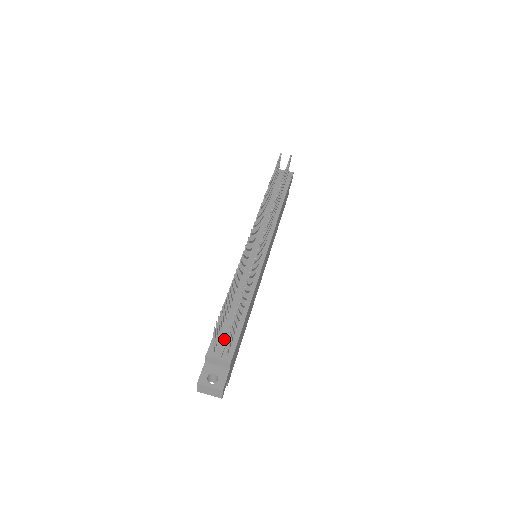
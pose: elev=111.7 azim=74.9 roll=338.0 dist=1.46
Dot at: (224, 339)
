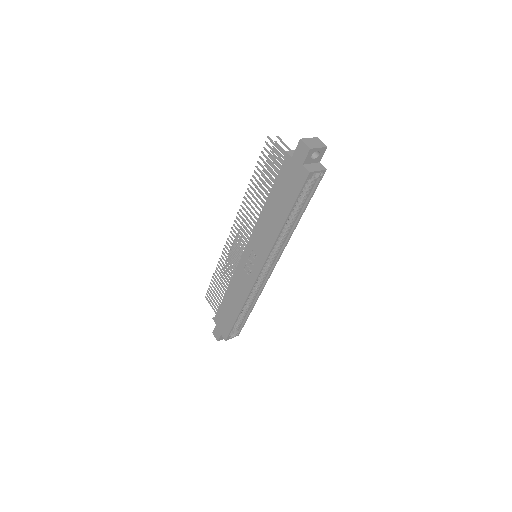
Dot at: occluded
